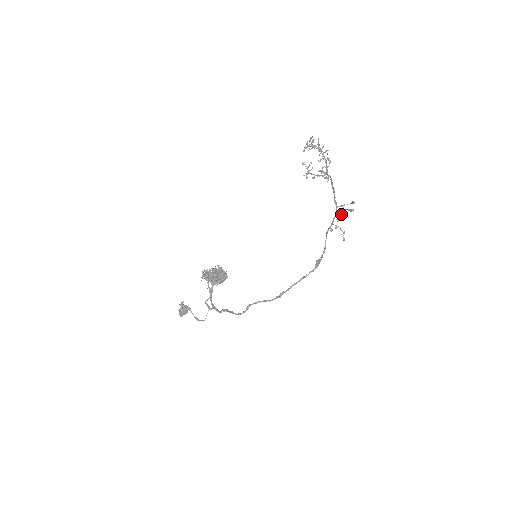
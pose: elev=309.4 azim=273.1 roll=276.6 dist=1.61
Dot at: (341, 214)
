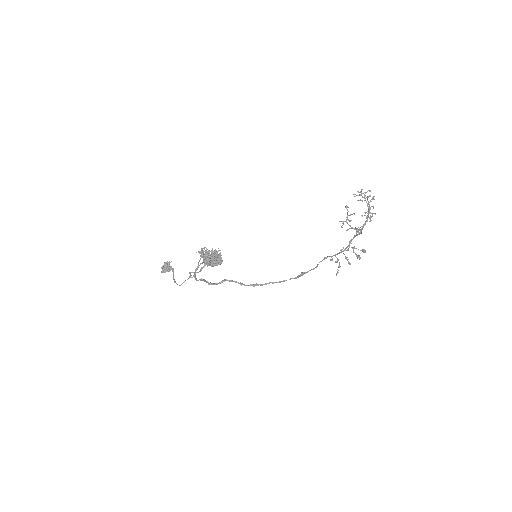
Dot at: (348, 248)
